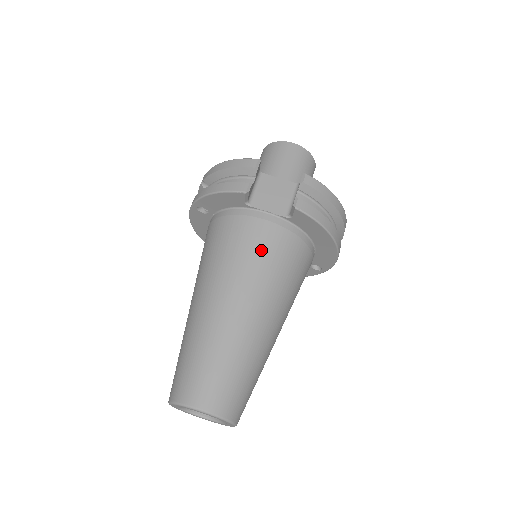
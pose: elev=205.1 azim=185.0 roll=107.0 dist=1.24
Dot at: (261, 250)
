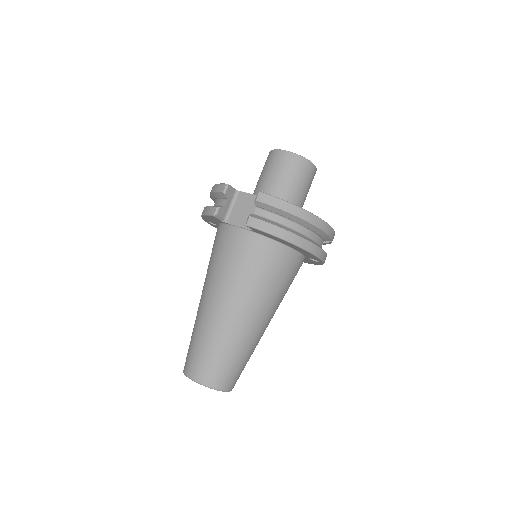
Dot at: (232, 260)
